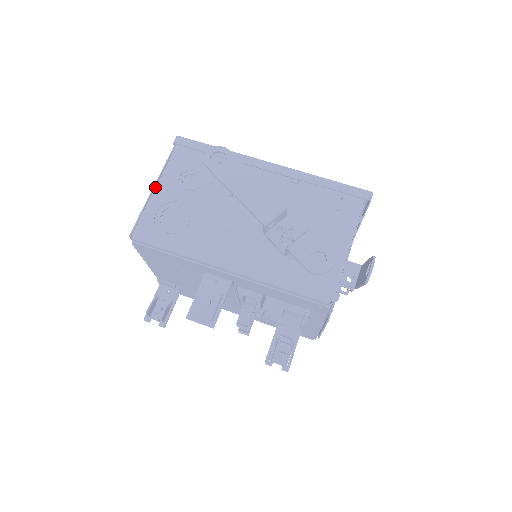
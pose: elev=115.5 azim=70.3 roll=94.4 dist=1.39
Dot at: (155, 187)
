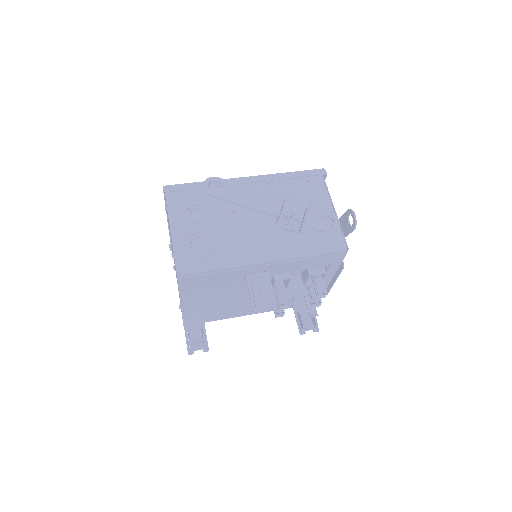
Dot at: (172, 230)
